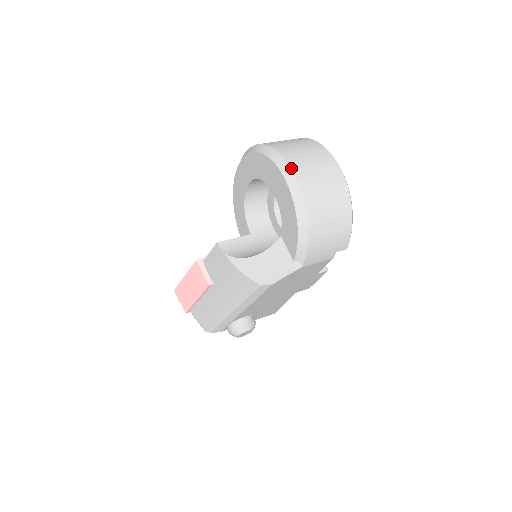
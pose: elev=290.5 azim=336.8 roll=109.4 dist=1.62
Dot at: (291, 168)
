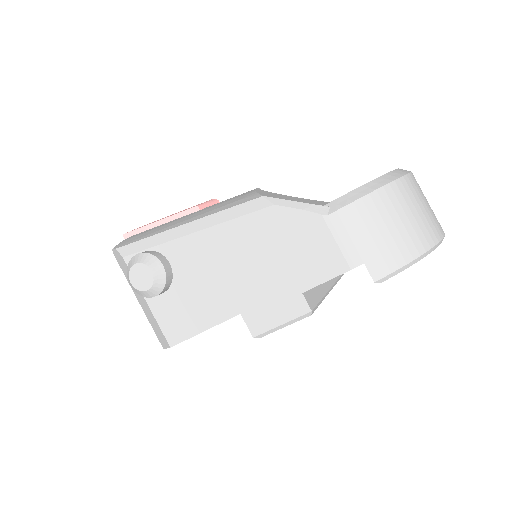
Dot at: occluded
